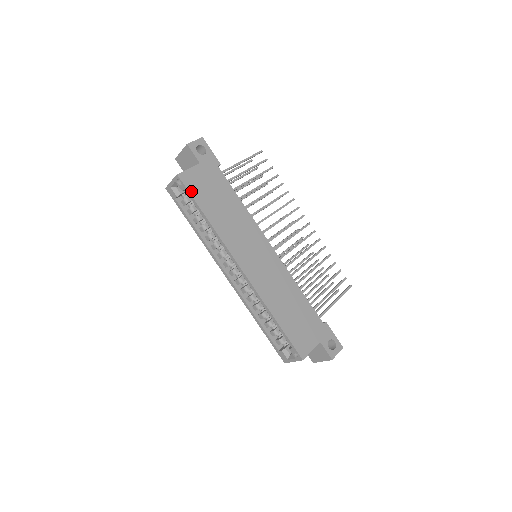
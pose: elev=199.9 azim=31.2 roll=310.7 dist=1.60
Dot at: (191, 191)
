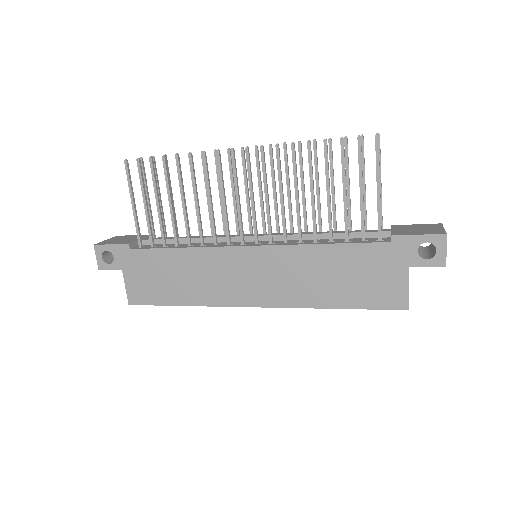
Dot at: (150, 302)
